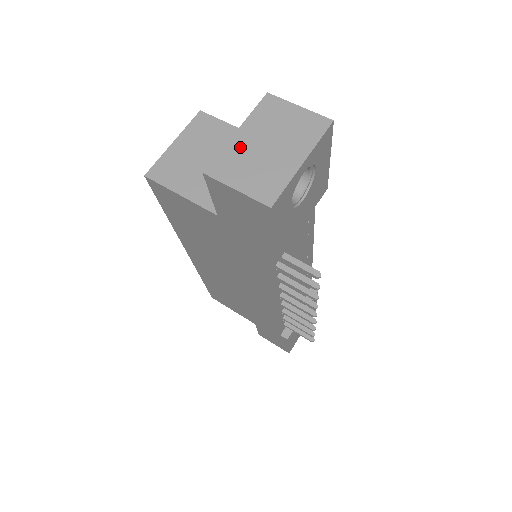
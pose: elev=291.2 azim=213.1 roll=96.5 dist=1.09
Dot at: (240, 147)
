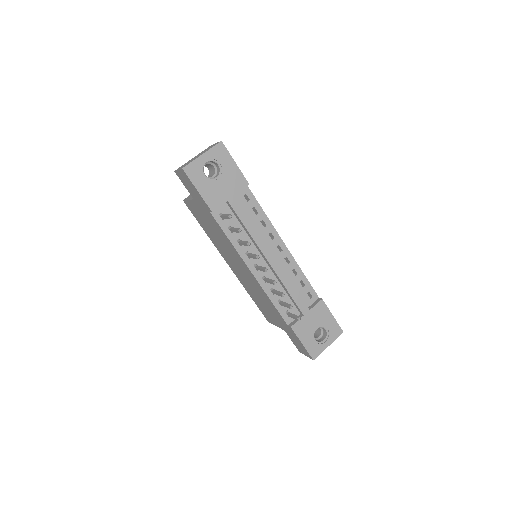
Dot at: occluded
